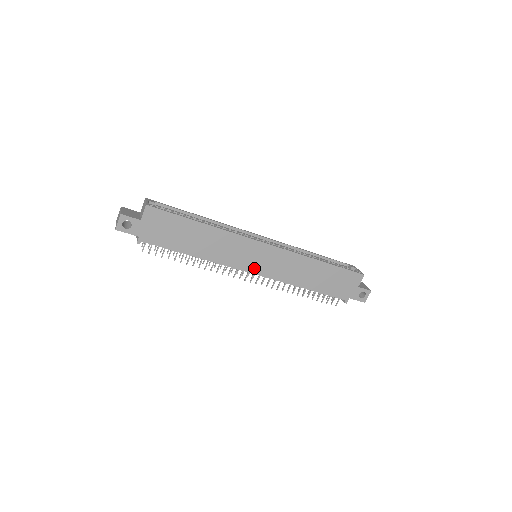
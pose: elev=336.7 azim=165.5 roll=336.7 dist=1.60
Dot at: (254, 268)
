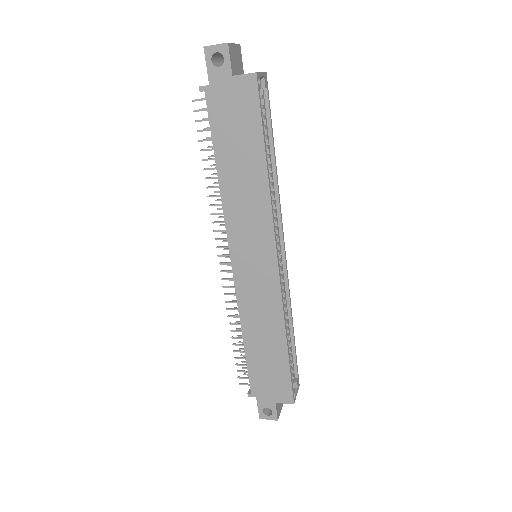
Dot at: (239, 260)
